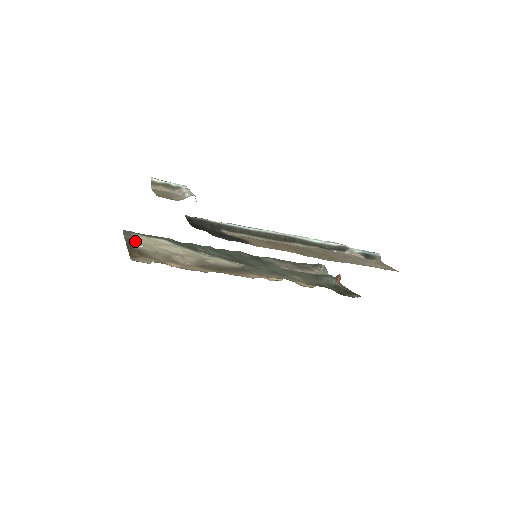
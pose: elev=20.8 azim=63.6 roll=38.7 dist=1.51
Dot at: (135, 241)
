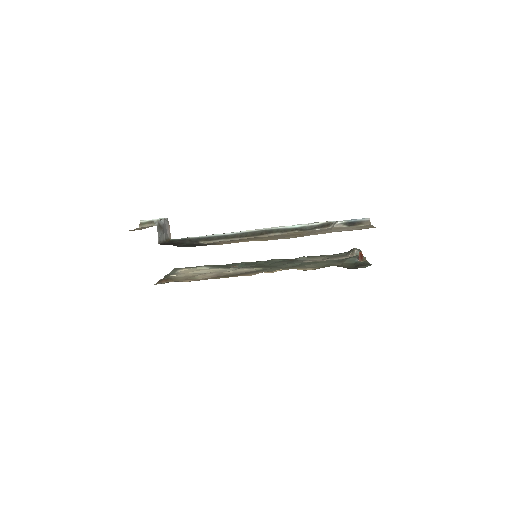
Dot at: (176, 273)
